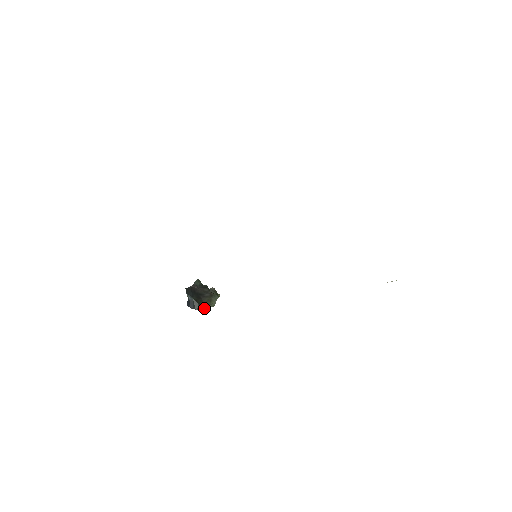
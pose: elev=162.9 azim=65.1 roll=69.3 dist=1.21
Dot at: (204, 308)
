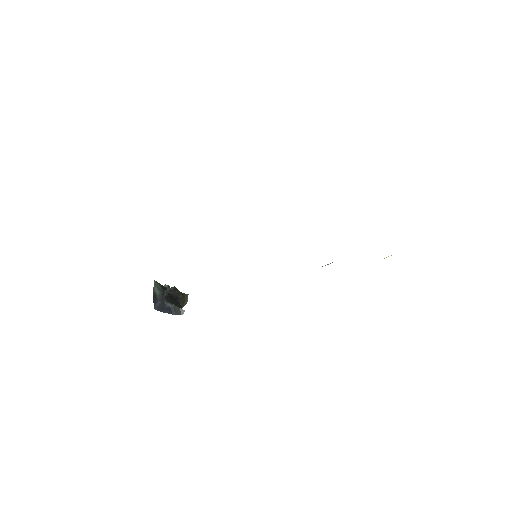
Dot at: occluded
